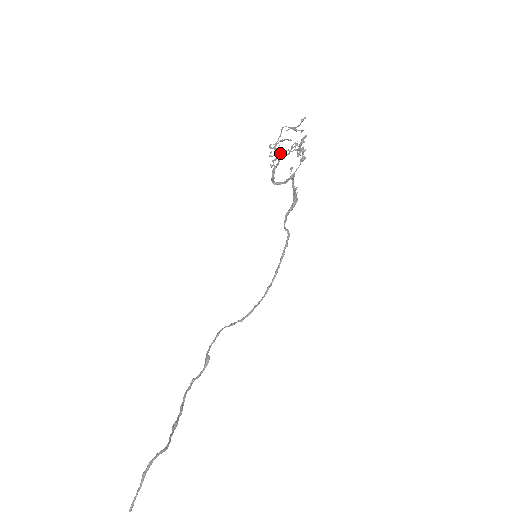
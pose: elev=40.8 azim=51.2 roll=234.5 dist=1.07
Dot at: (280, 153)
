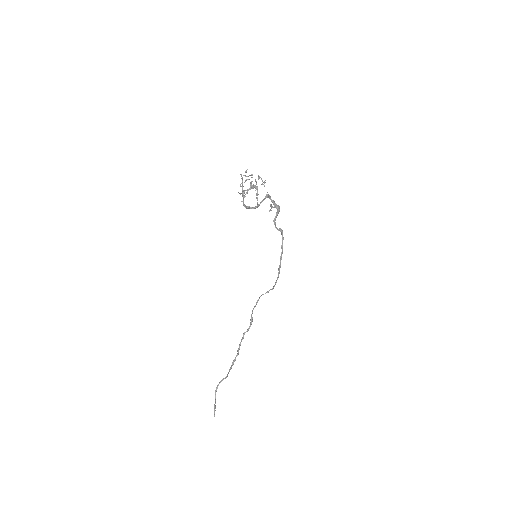
Dot at: (242, 194)
